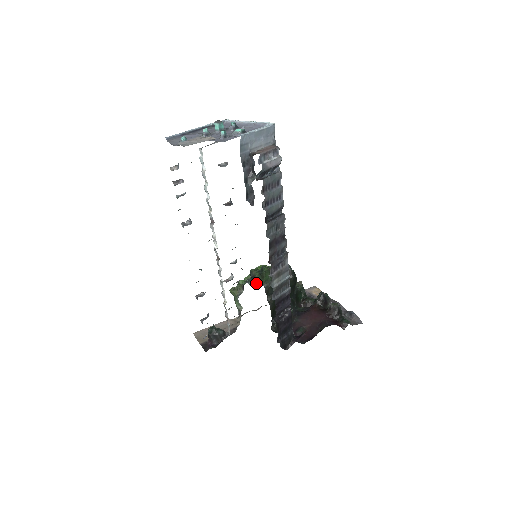
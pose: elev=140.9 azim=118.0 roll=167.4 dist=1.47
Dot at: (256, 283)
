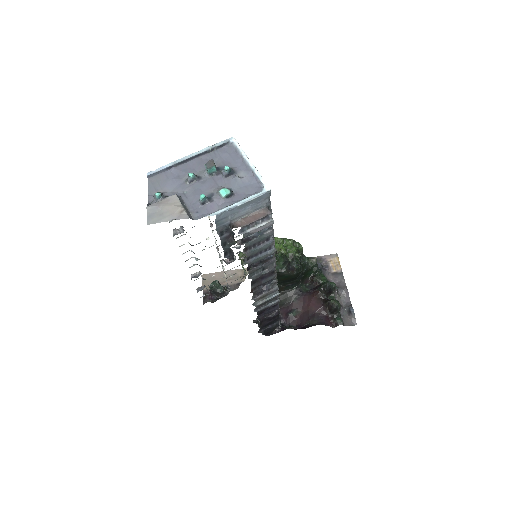
Dot at: occluded
